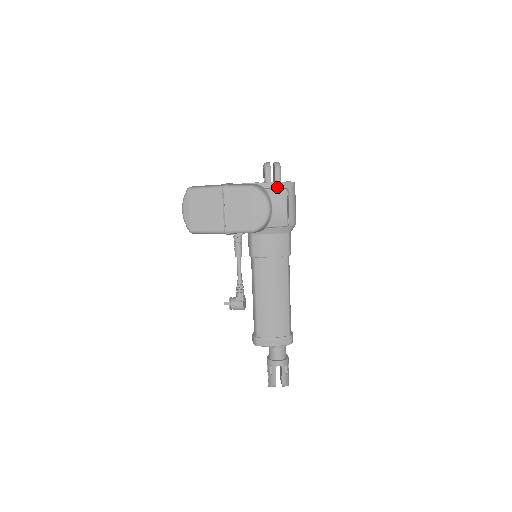
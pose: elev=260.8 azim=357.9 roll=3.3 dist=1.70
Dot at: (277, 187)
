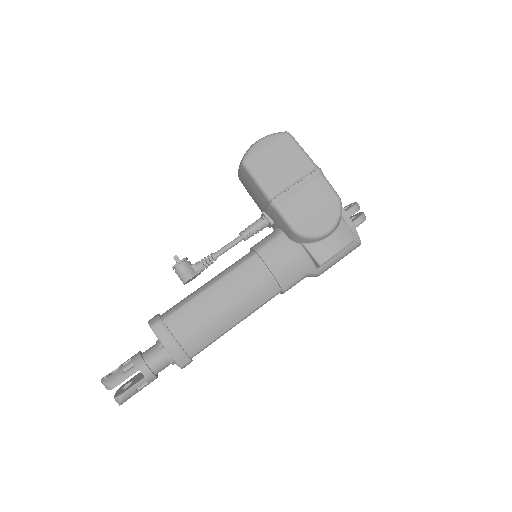
Dot at: (349, 228)
